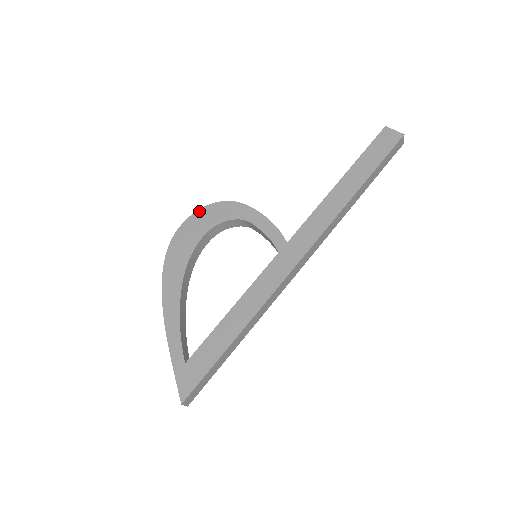
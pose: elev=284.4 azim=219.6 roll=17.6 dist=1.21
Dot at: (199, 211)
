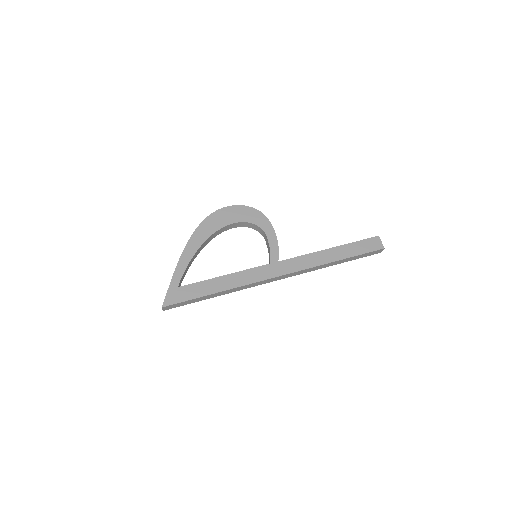
Dot at: (242, 206)
